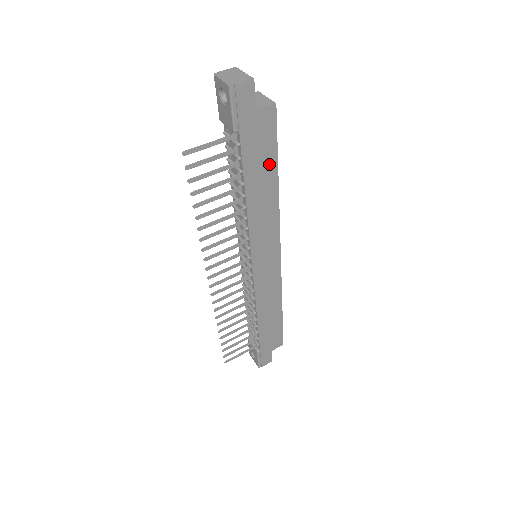
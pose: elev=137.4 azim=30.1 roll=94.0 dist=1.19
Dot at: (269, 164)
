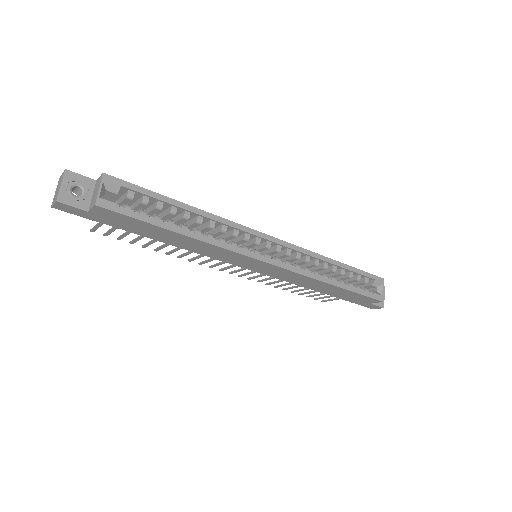
Dot at: (154, 229)
